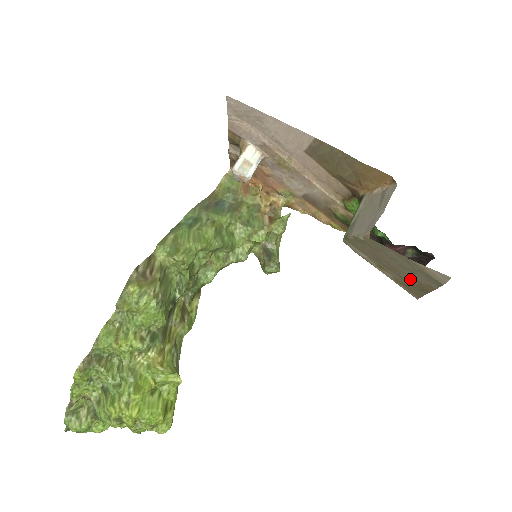
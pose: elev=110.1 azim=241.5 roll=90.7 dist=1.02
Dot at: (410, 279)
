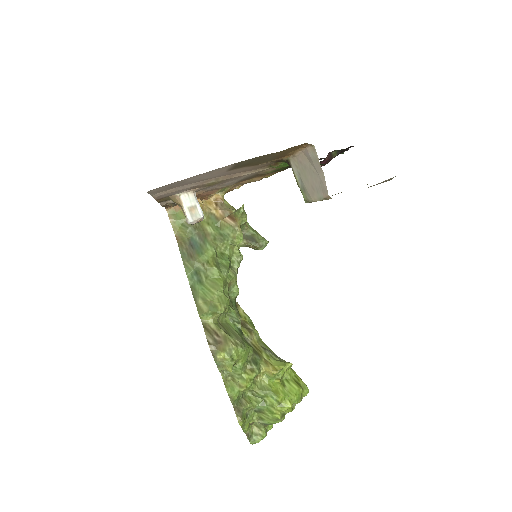
Dot at: occluded
